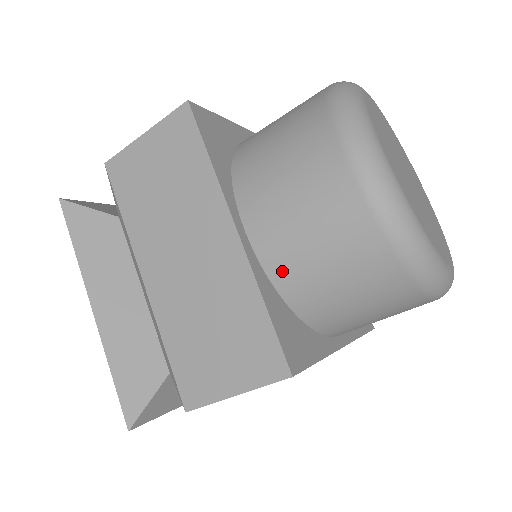
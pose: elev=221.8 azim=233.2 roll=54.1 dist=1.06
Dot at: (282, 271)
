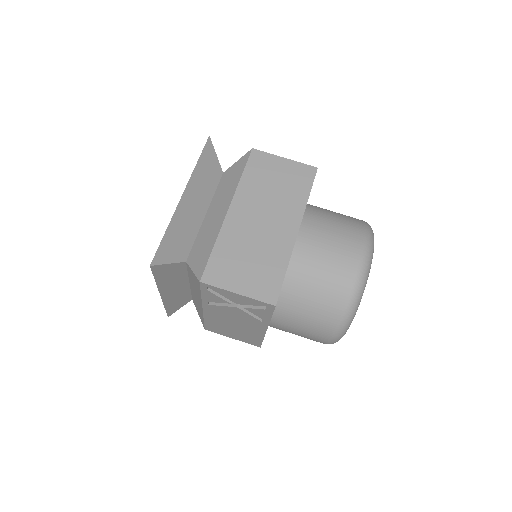
Dot at: occluded
